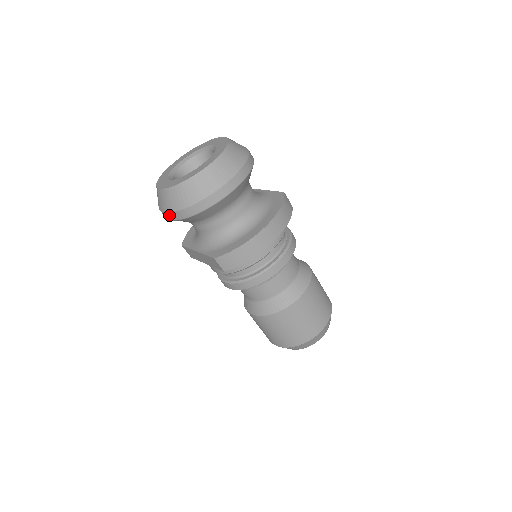
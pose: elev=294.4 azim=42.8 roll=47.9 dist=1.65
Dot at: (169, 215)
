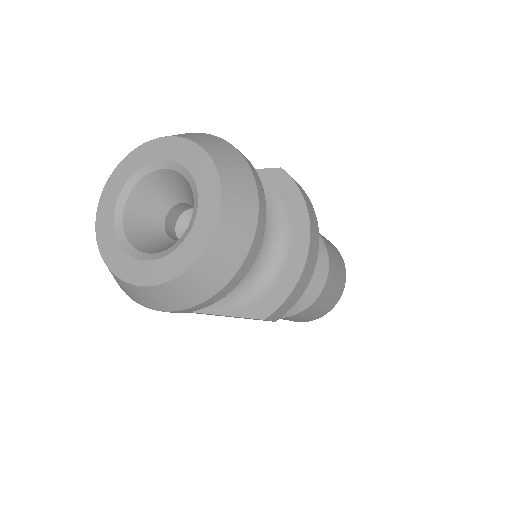
Dot at: (177, 312)
